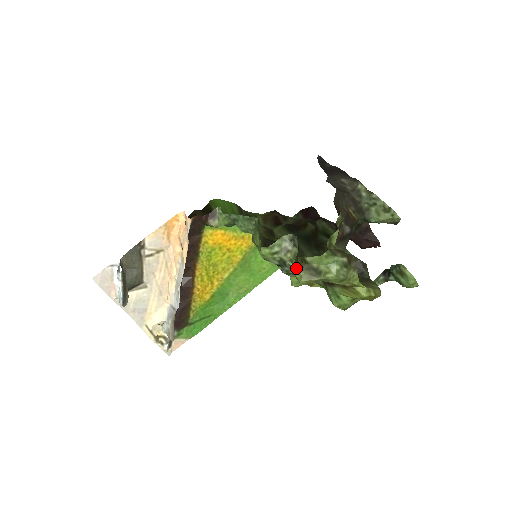
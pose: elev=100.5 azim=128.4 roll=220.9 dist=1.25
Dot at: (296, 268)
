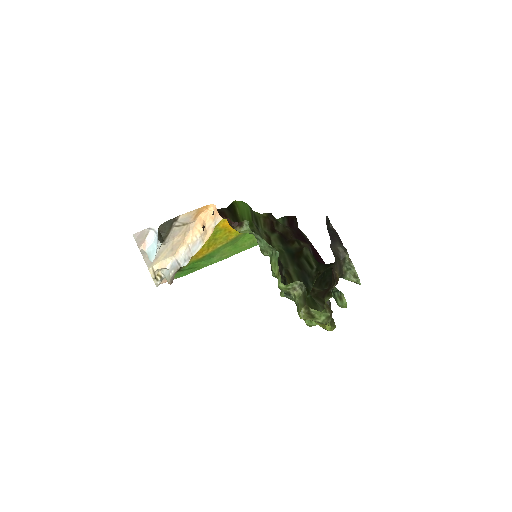
Dot at: (301, 310)
